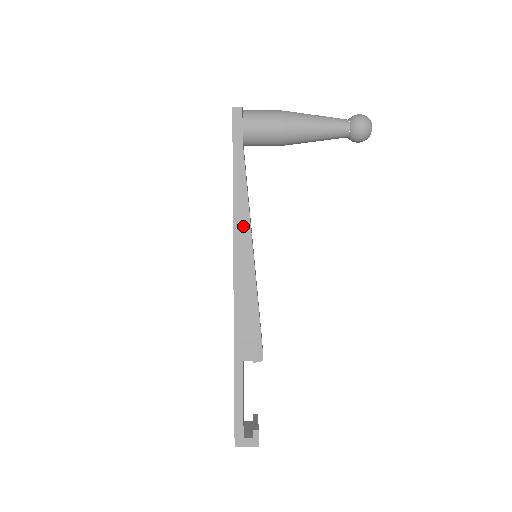
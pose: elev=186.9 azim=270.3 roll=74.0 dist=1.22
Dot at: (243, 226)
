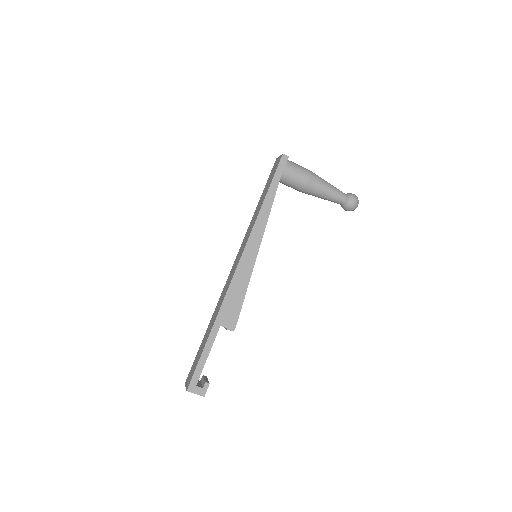
Dot at: (259, 231)
